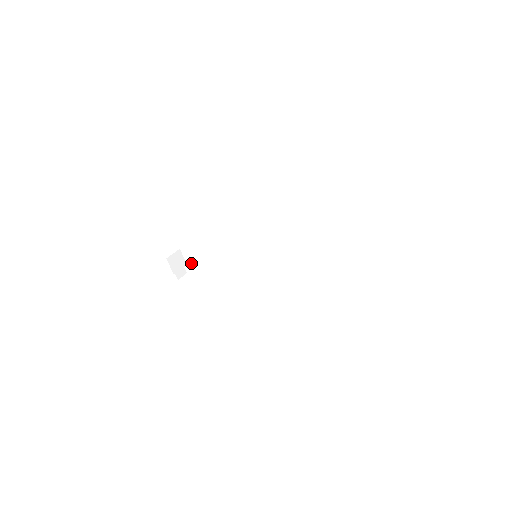
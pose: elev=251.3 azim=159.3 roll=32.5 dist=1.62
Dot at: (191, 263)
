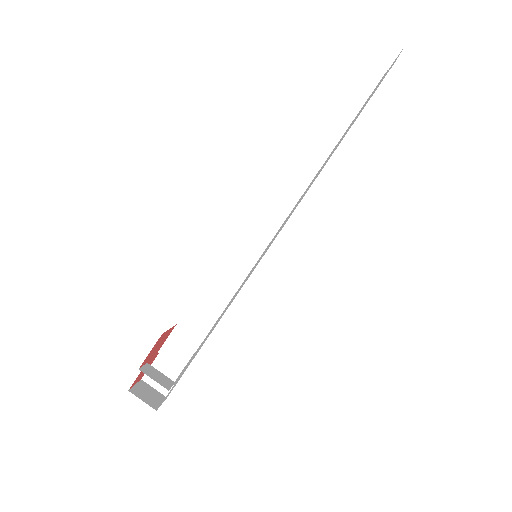
Dot at: occluded
